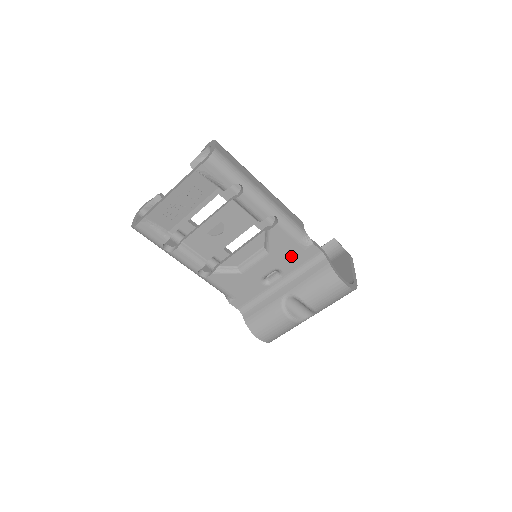
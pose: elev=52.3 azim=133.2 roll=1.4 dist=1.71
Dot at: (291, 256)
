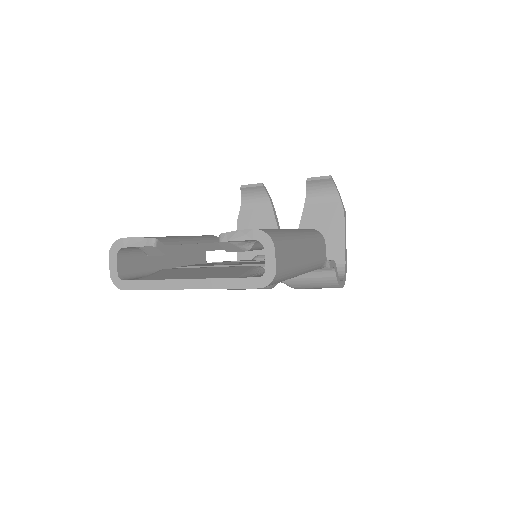
Dot at: occluded
